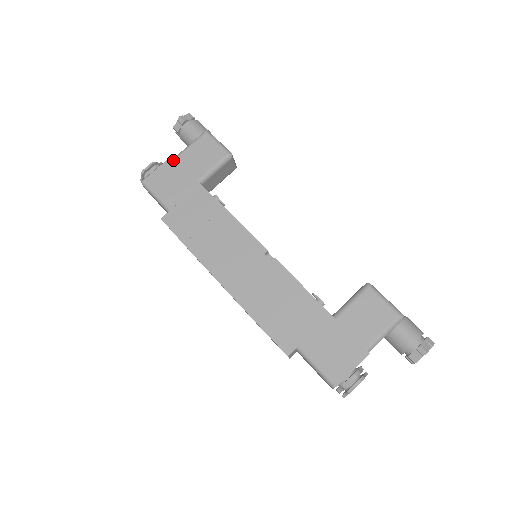
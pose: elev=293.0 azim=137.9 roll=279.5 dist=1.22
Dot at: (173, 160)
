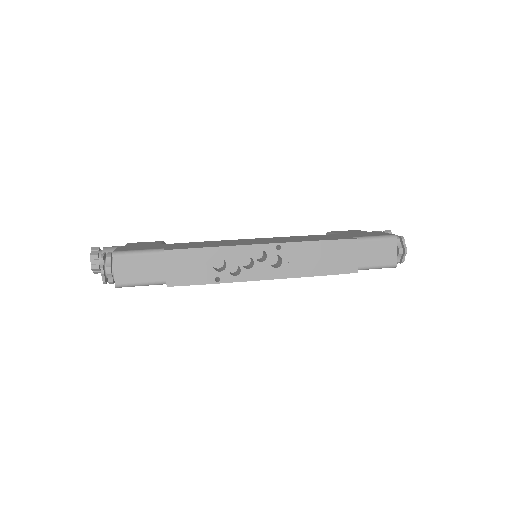
Dot at: (123, 246)
